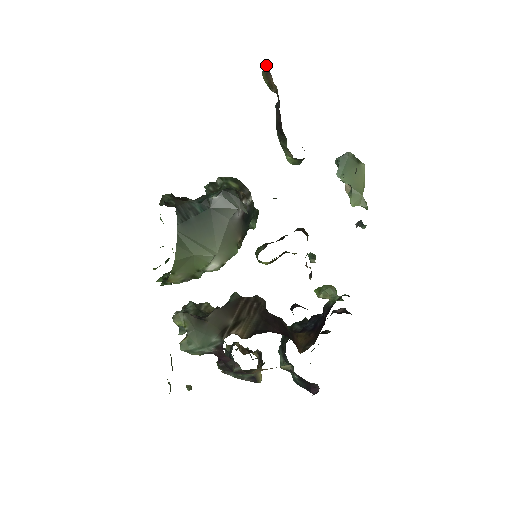
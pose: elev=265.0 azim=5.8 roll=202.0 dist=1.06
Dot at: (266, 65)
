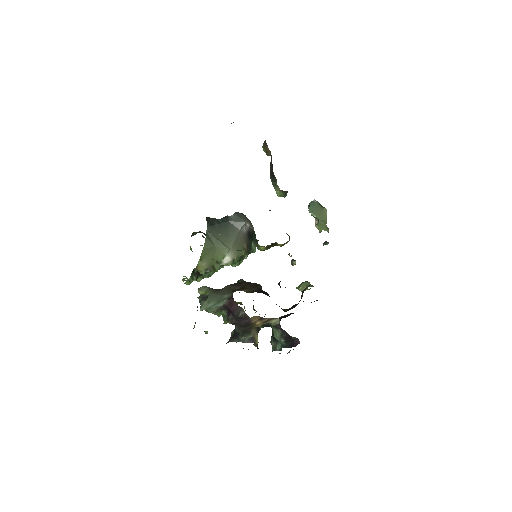
Dot at: (265, 141)
